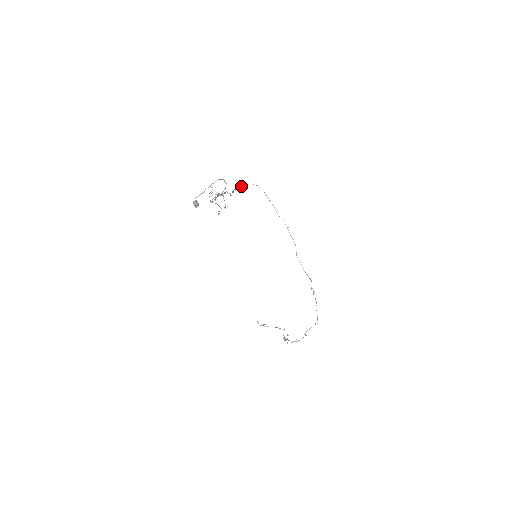
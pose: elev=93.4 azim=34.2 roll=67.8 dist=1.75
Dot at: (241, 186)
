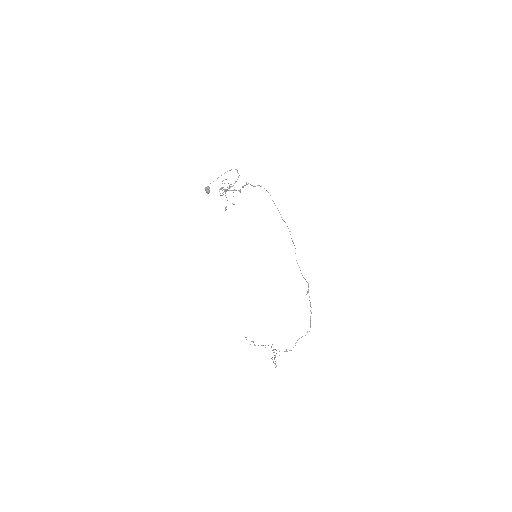
Dot at: (251, 185)
